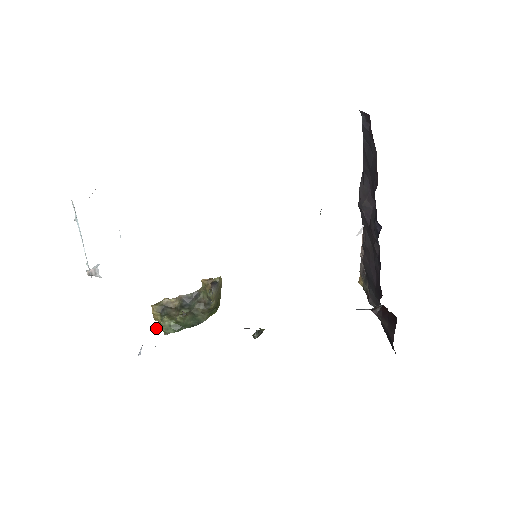
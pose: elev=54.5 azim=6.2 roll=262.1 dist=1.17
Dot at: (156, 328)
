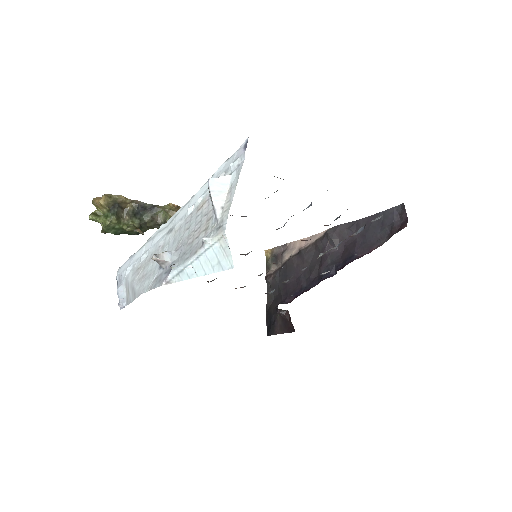
Dot at: (96, 220)
